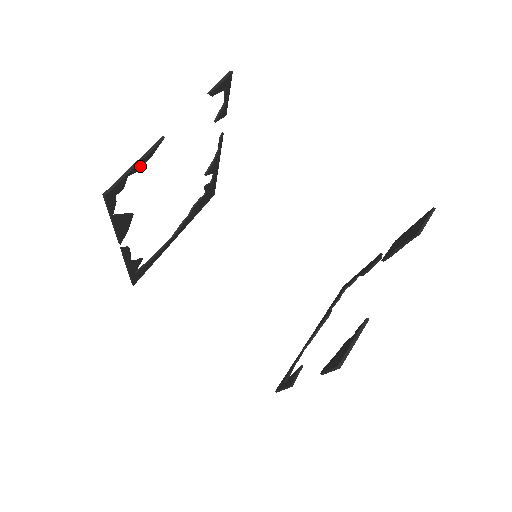
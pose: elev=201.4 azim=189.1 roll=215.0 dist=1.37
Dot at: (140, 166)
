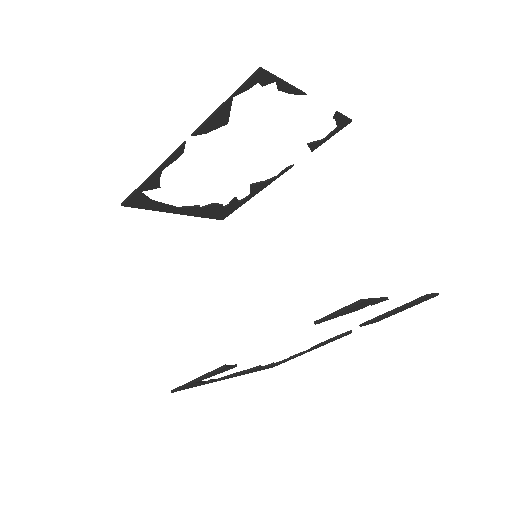
Dot at: (283, 88)
